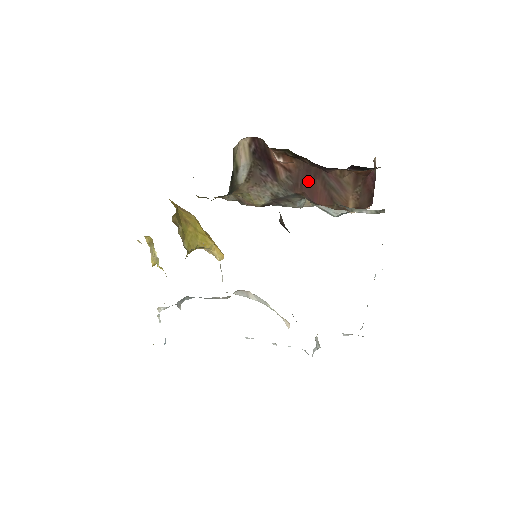
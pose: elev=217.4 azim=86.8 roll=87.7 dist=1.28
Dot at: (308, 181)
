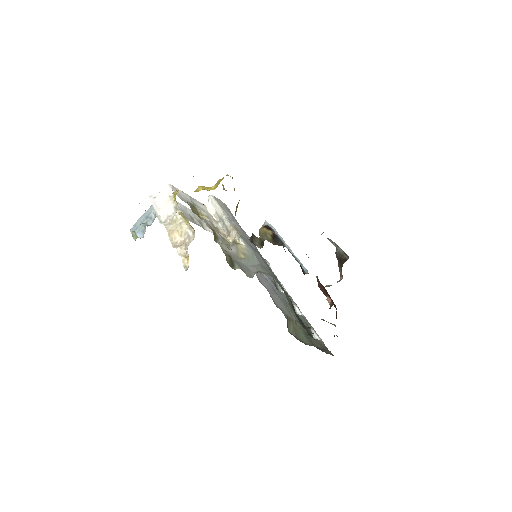
Dot at: (327, 295)
